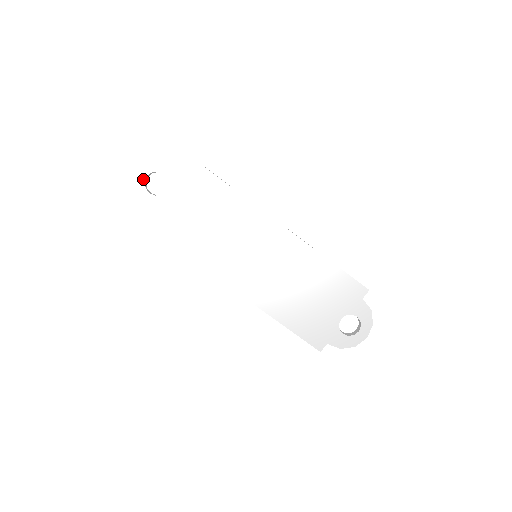
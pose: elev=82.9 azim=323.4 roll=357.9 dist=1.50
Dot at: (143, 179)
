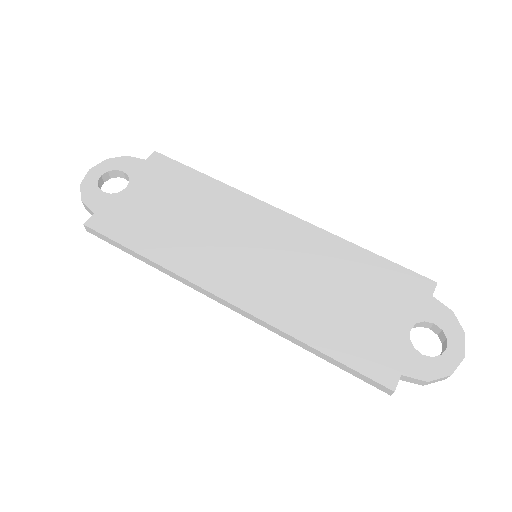
Dot at: (96, 178)
